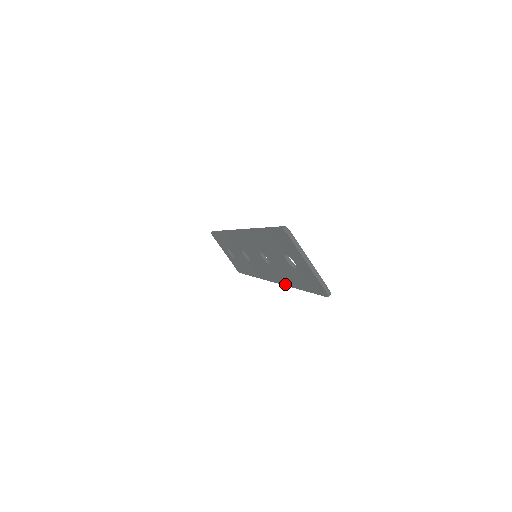
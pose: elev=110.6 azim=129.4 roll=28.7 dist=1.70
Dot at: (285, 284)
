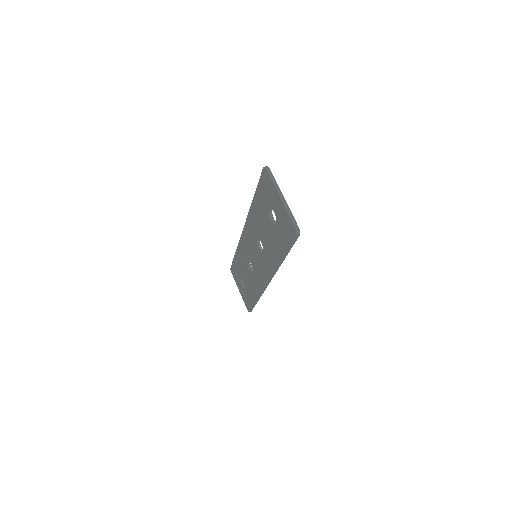
Dot at: (274, 269)
